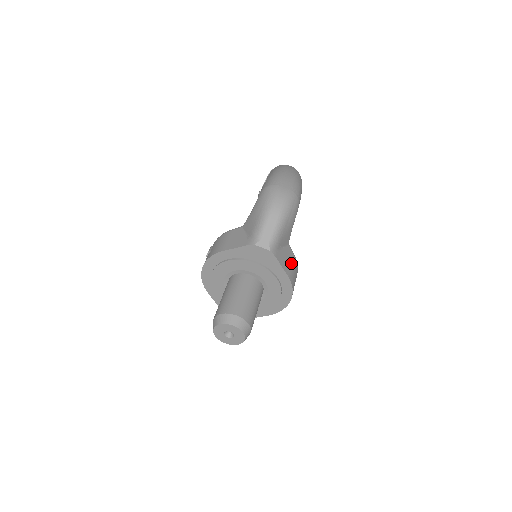
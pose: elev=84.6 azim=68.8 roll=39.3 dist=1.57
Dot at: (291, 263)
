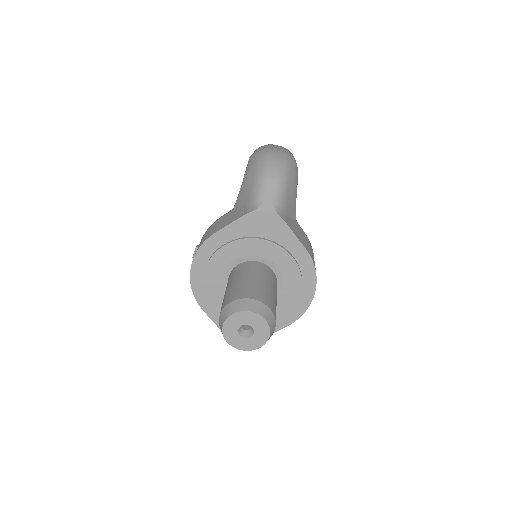
Dot at: (305, 239)
